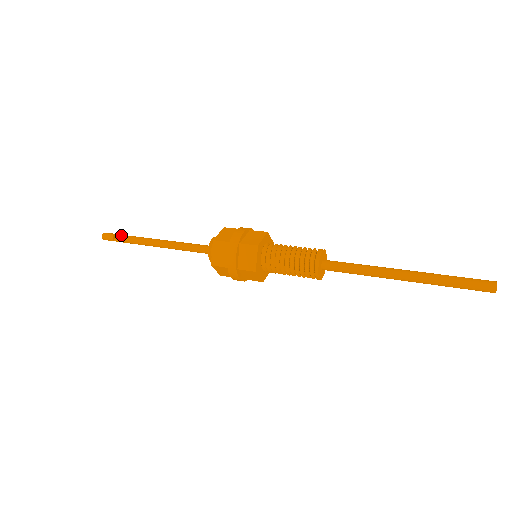
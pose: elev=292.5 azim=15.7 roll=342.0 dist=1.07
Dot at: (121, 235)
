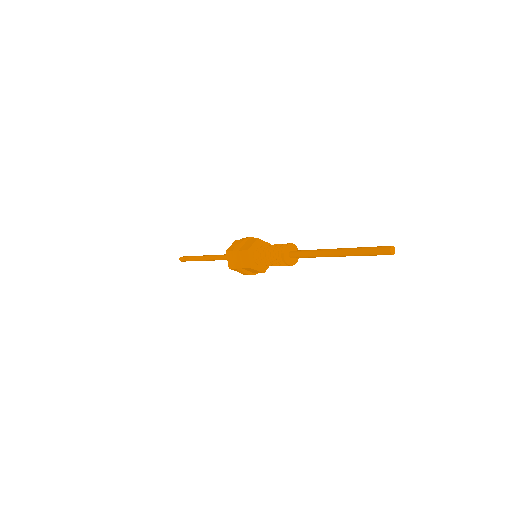
Dot at: (187, 257)
